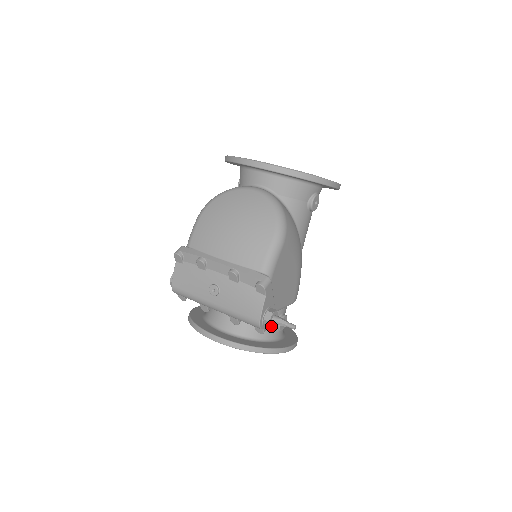
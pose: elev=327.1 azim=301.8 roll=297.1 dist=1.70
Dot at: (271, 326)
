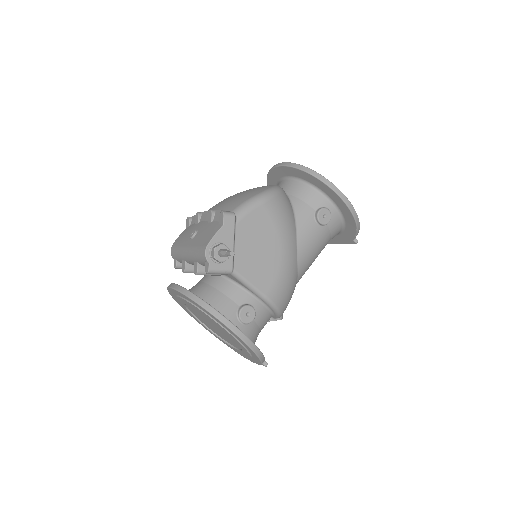
Dot at: (216, 259)
